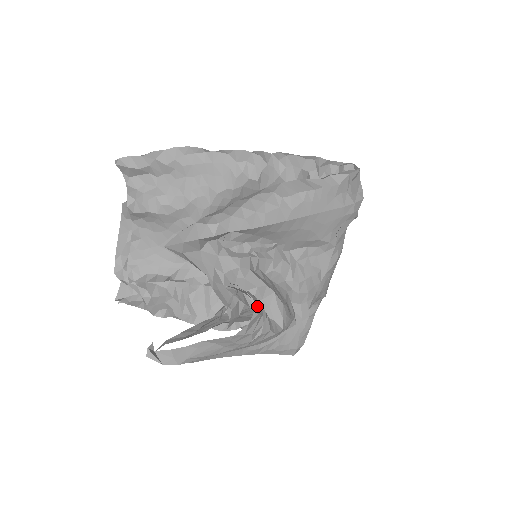
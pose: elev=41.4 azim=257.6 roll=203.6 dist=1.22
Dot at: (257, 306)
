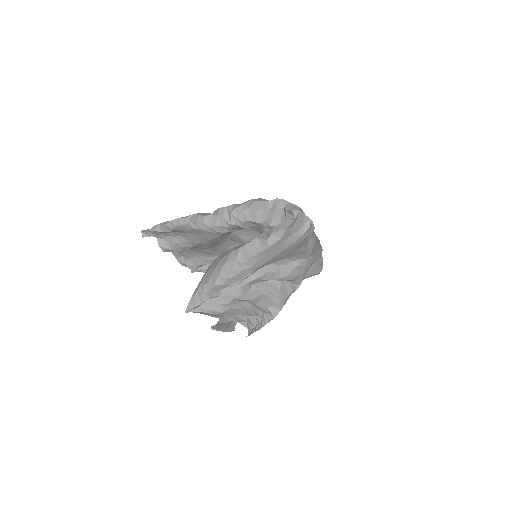
Dot at: (250, 325)
